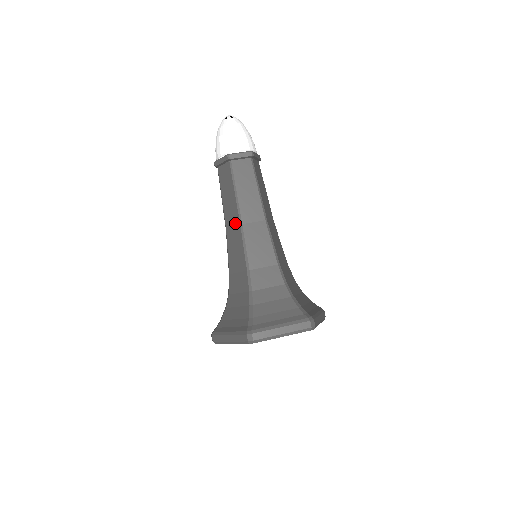
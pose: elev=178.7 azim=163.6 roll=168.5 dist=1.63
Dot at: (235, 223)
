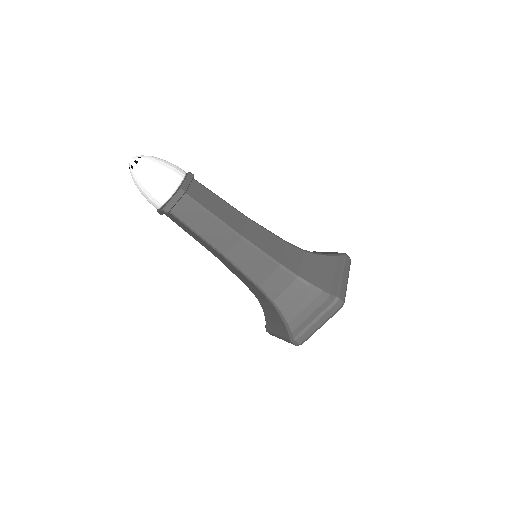
Dot at: (233, 242)
